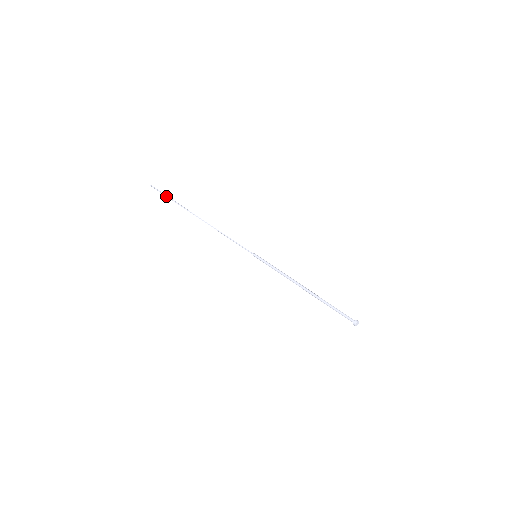
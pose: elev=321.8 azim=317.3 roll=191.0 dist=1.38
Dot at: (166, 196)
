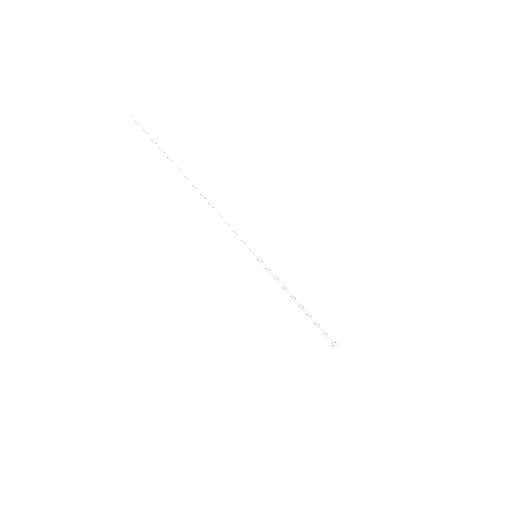
Dot at: (154, 142)
